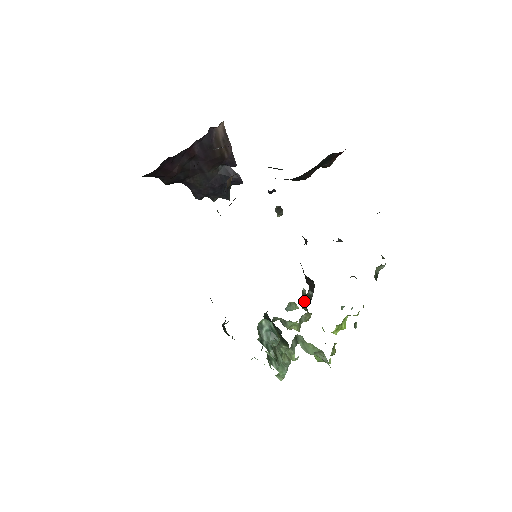
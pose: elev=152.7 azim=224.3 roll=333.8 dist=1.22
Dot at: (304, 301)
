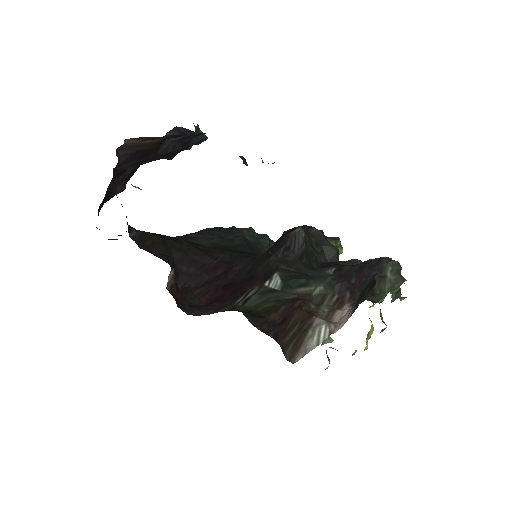
Dot at: occluded
